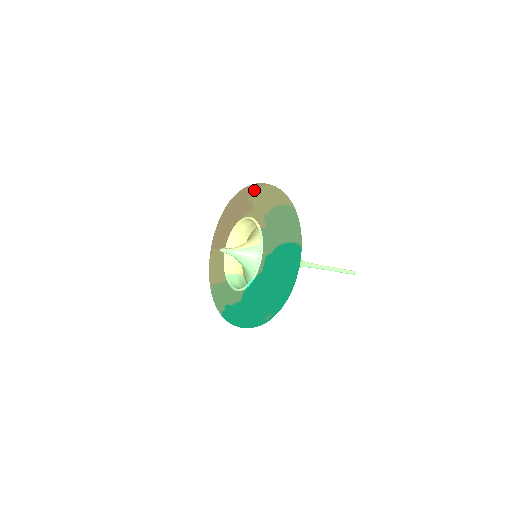
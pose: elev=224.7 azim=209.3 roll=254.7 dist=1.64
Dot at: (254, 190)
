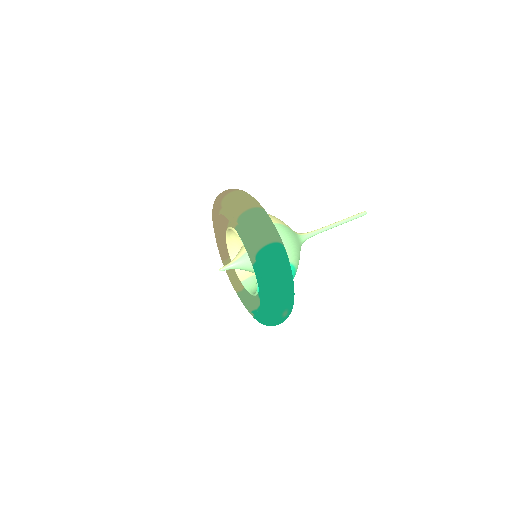
Dot at: (220, 203)
